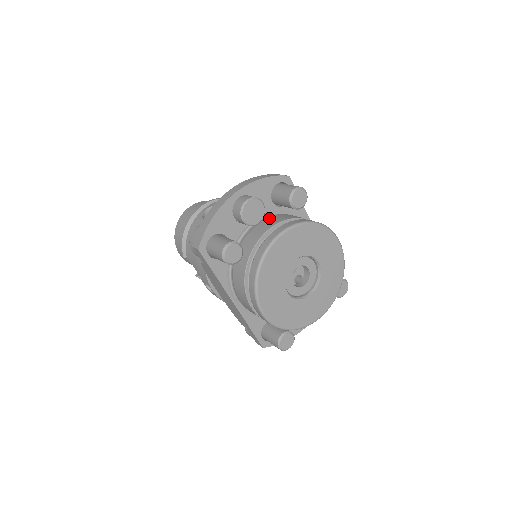
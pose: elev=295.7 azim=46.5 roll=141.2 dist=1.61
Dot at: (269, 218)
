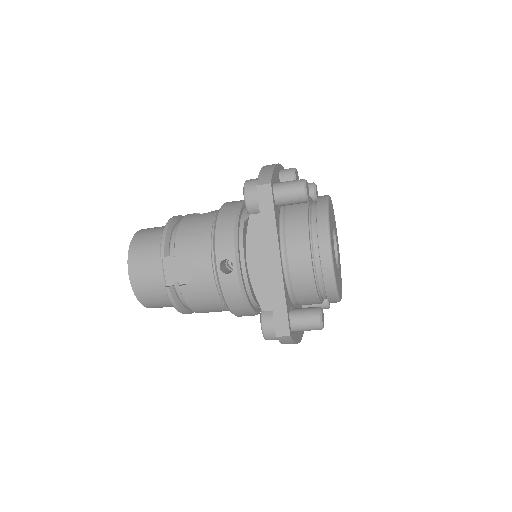
Dot at: occluded
